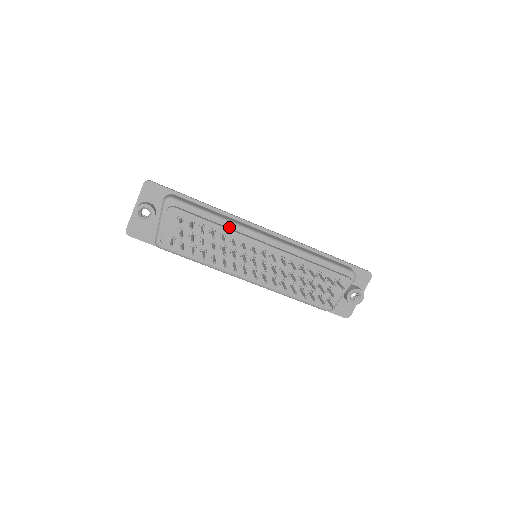
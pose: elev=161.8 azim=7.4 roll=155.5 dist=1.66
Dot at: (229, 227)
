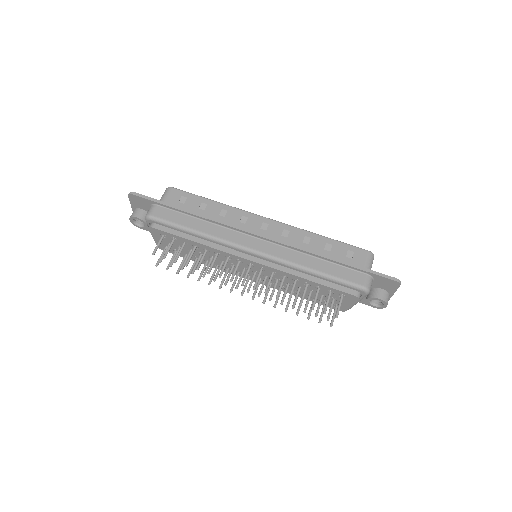
Dot at: (212, 241)
